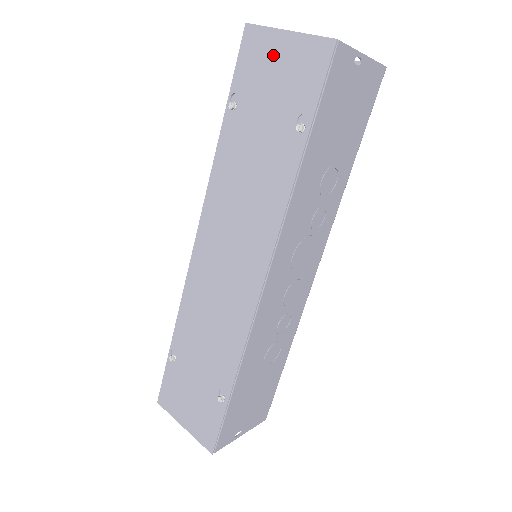
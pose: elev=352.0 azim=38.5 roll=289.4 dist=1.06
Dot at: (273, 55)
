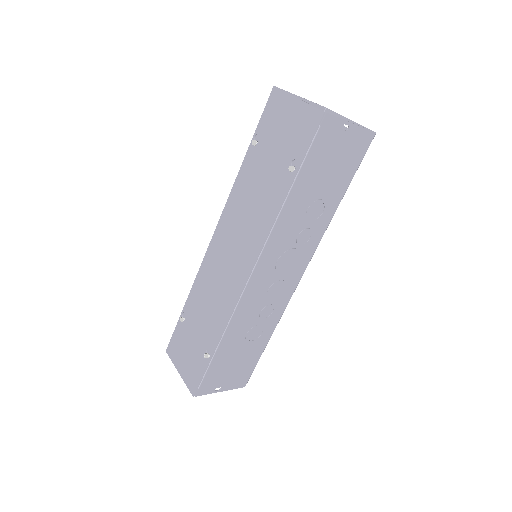
Dot at: (285, 113)
